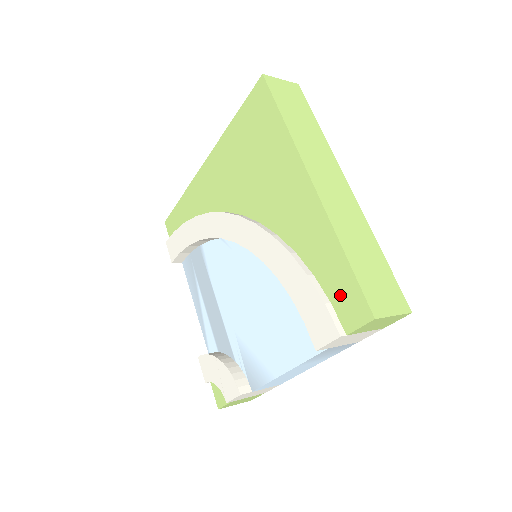
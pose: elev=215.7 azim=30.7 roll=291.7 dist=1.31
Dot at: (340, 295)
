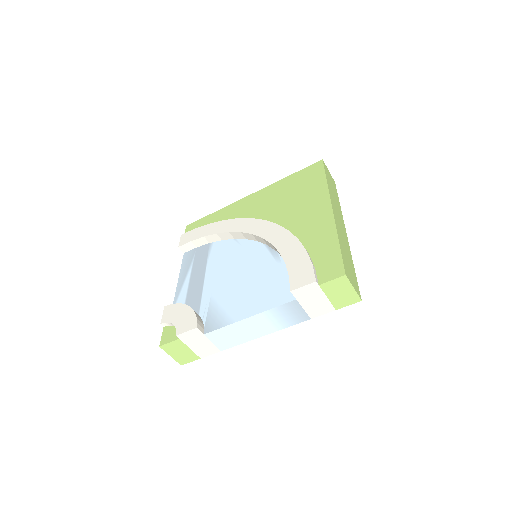
Dot at: (325, 263)
